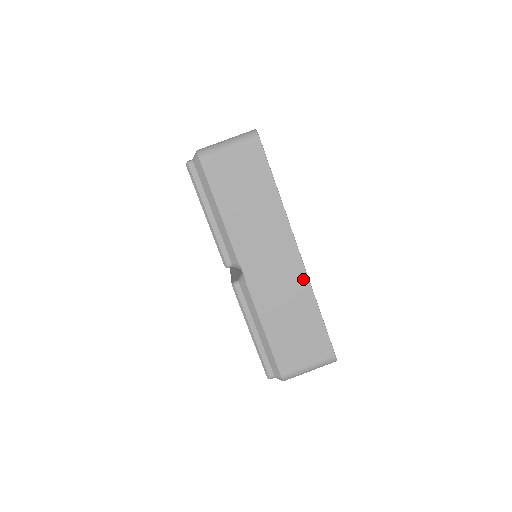
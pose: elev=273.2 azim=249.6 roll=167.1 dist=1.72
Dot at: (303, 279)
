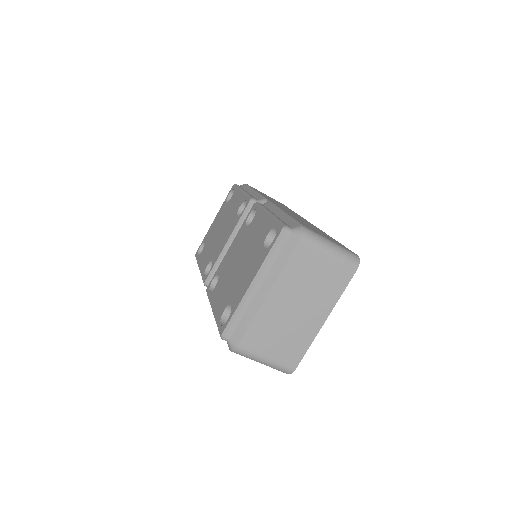
Dot at: occluded
